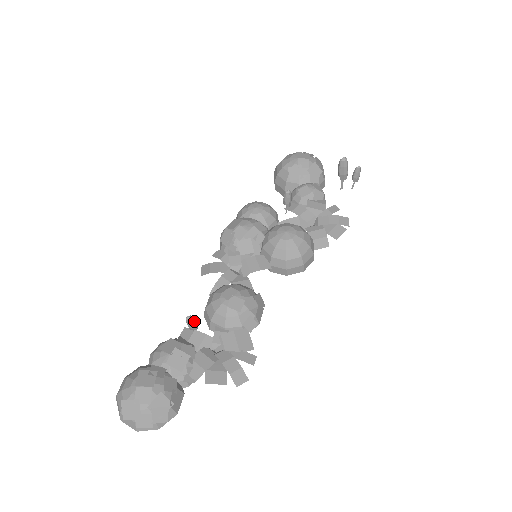
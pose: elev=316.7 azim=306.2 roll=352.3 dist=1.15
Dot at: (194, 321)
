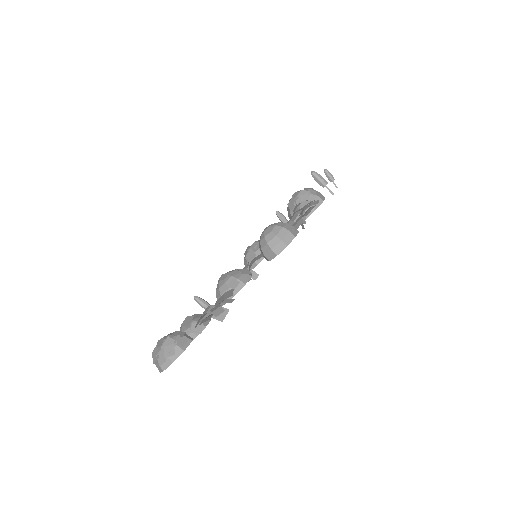
Dot at: (201, 299)
